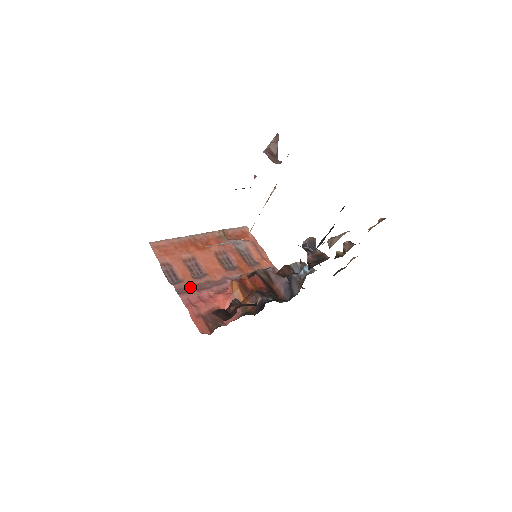
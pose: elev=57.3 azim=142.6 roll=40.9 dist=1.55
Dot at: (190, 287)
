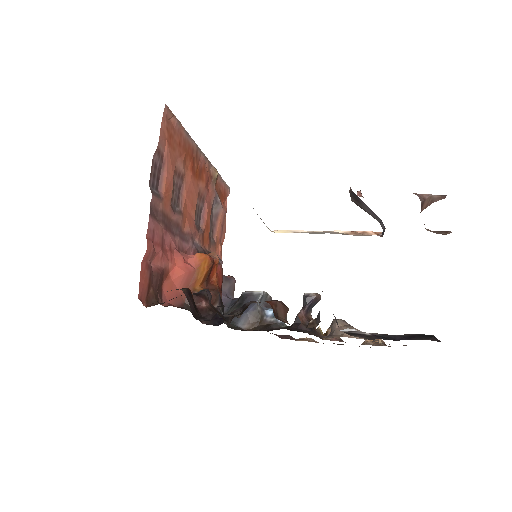
Dot at: (163, 215)
